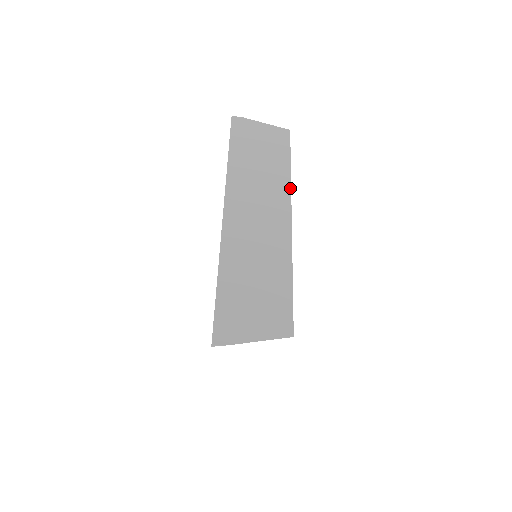
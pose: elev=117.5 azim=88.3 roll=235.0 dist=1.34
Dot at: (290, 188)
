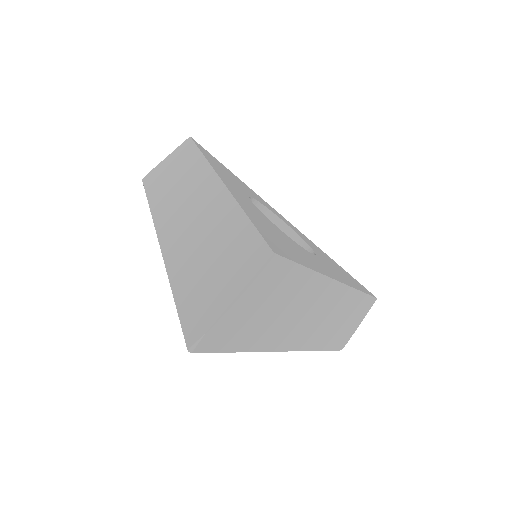
Dot at: (326, 278)
